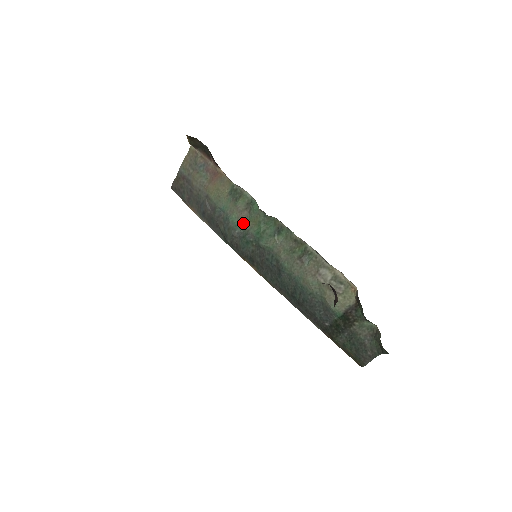
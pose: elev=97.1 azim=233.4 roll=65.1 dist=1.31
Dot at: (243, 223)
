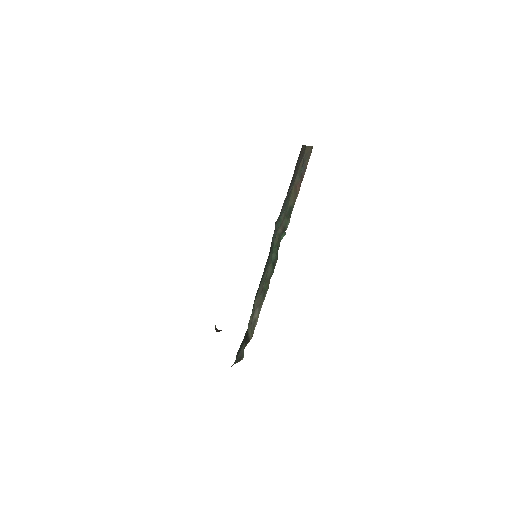
Dot at: (277, 231)
